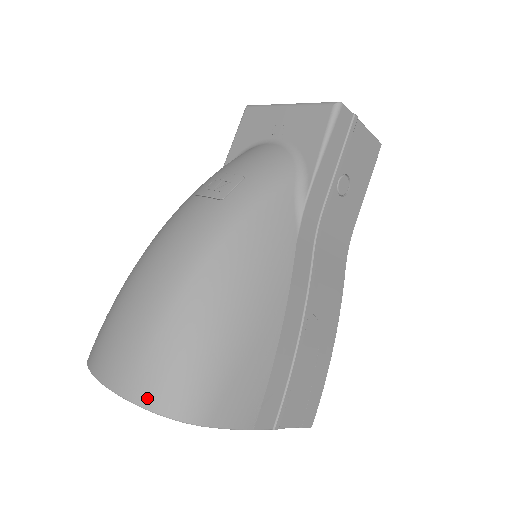
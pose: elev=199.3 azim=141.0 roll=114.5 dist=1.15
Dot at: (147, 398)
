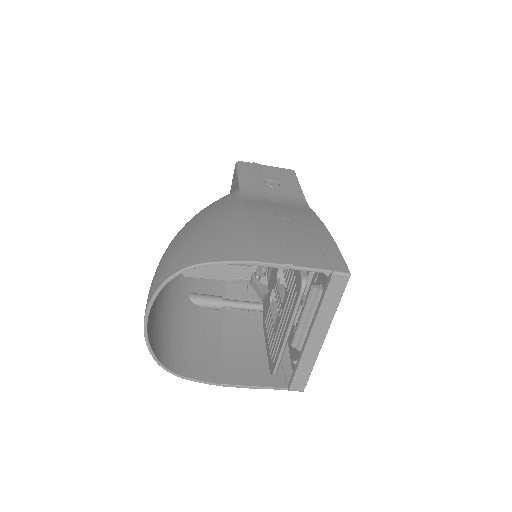
Dot at: (160, 281)
